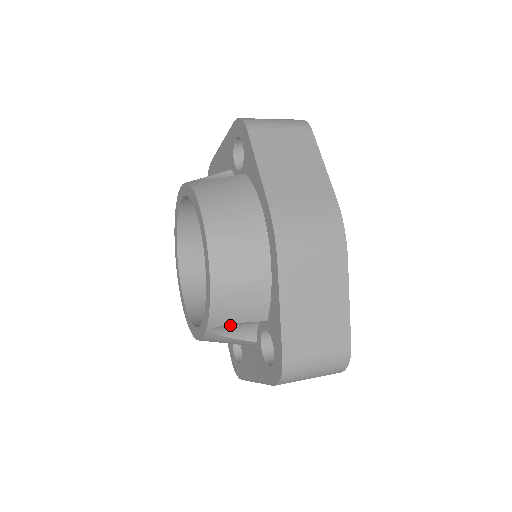
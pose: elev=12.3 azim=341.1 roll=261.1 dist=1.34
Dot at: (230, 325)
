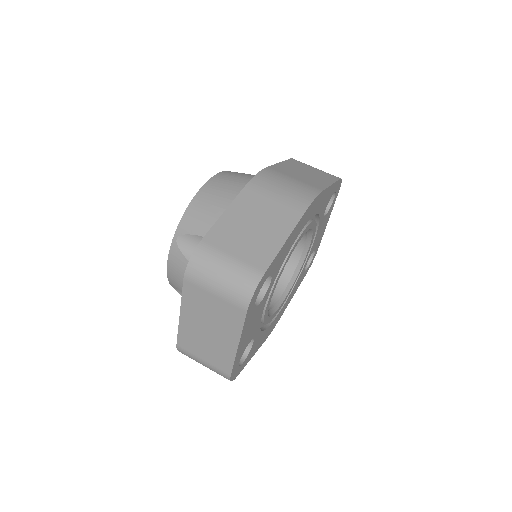
Dot at: (191, 241)
